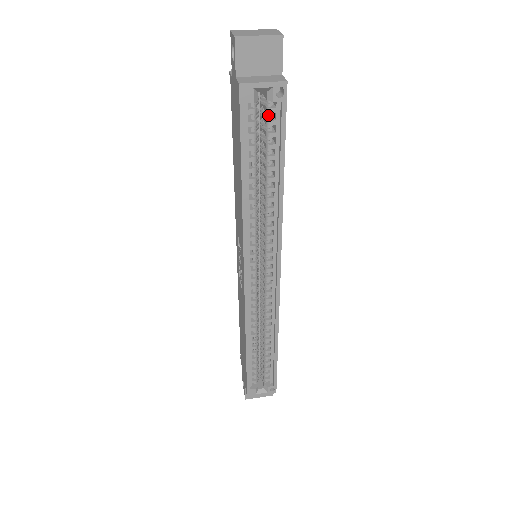
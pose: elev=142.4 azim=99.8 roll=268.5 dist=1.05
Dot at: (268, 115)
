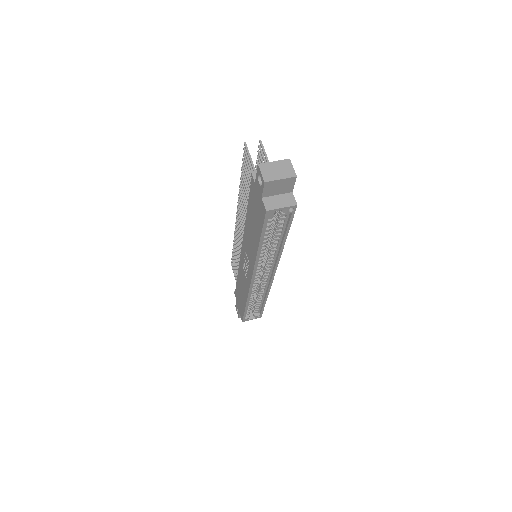
Dot at: occluded
